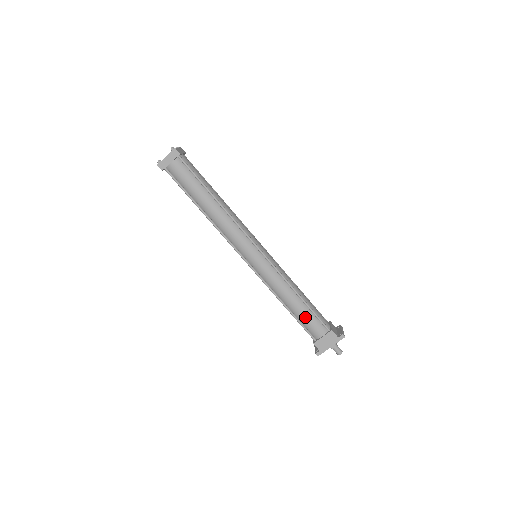
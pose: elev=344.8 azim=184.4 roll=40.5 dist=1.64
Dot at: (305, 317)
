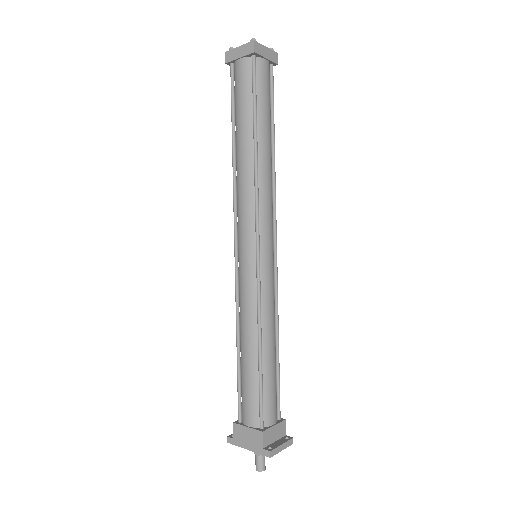
Dot at: (247, 382)
